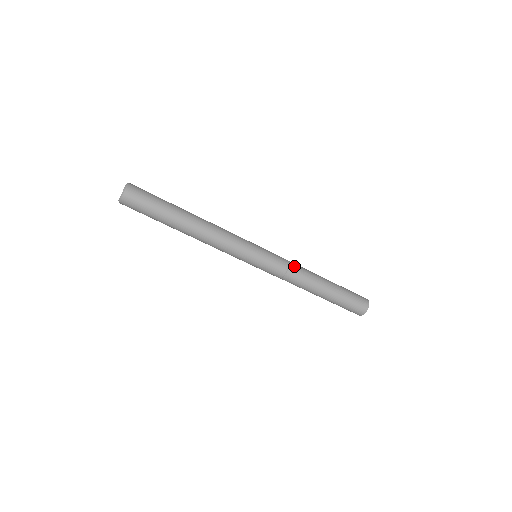
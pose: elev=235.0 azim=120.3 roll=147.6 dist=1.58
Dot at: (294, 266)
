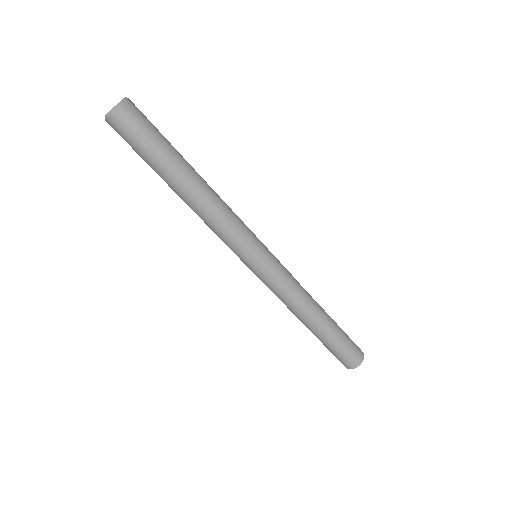
Dot at: (295, 289)
